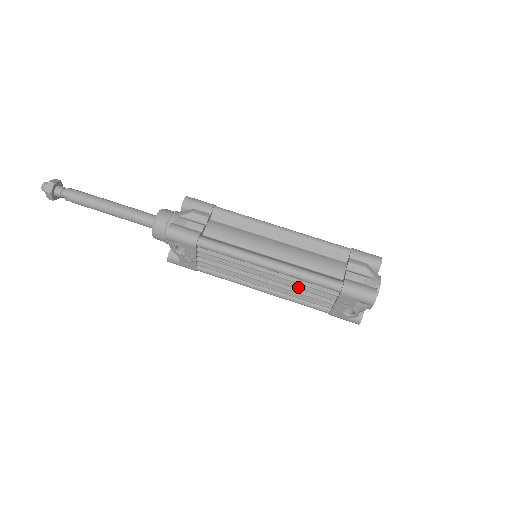
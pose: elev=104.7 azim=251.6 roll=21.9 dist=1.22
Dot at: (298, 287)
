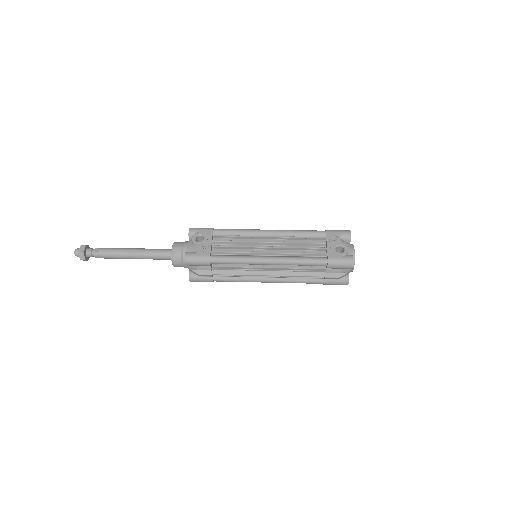
Dot at: (295, 242)
